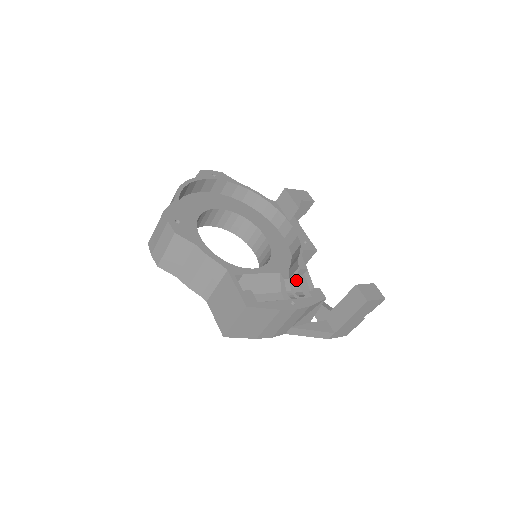
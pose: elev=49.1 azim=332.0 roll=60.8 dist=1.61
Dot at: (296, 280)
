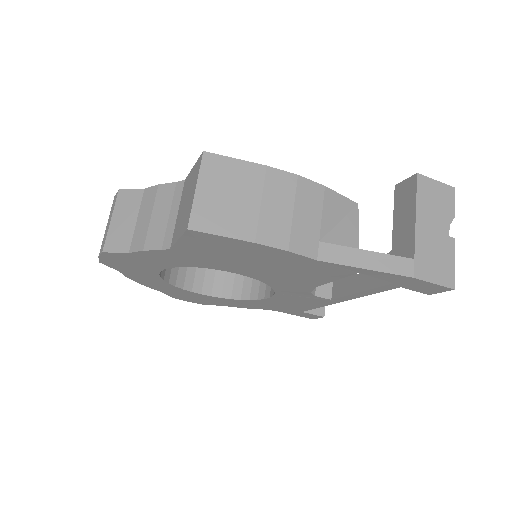
Dot at: occluded
